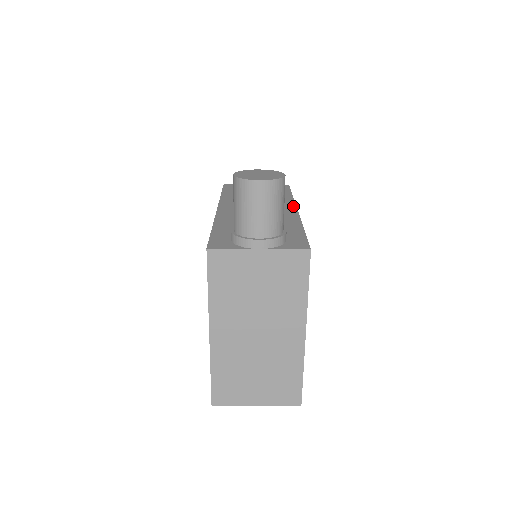
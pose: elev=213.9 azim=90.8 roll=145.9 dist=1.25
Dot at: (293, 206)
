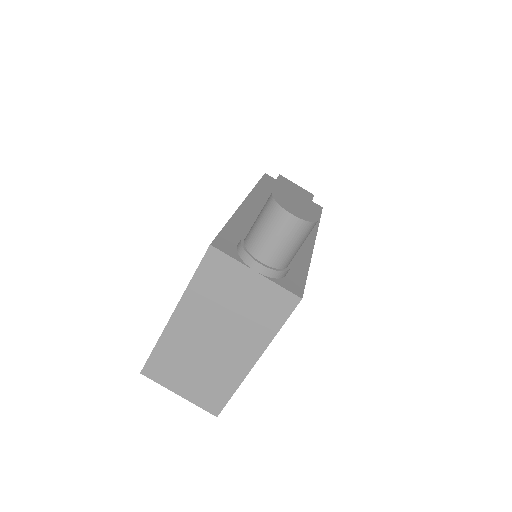
Dot at: (313, 236)
